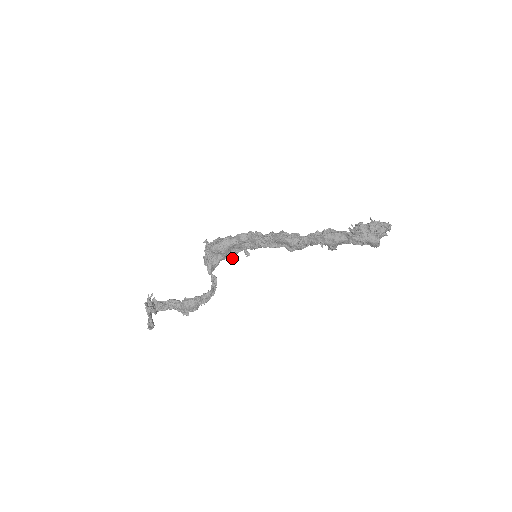
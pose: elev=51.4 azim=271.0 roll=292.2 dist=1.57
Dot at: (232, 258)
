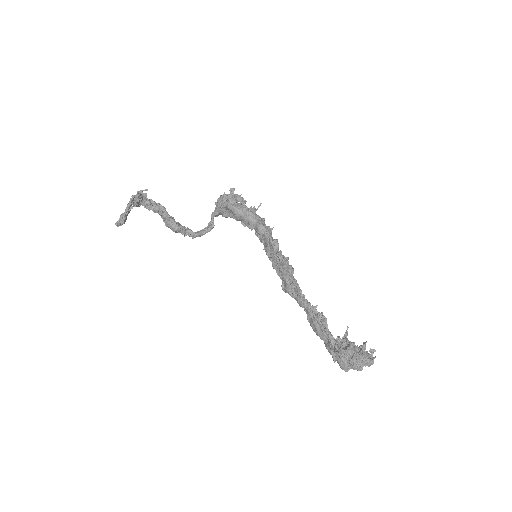
Dot at: occluded
